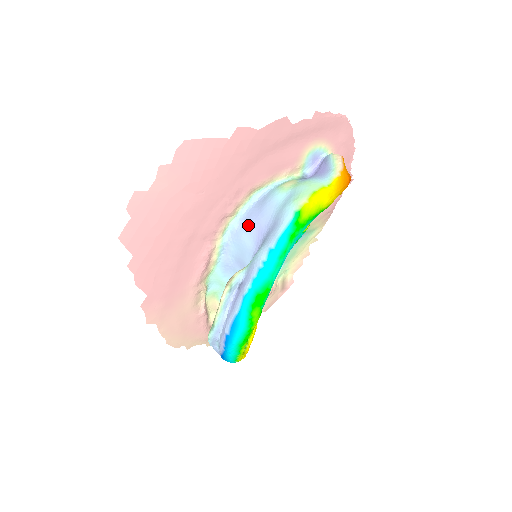
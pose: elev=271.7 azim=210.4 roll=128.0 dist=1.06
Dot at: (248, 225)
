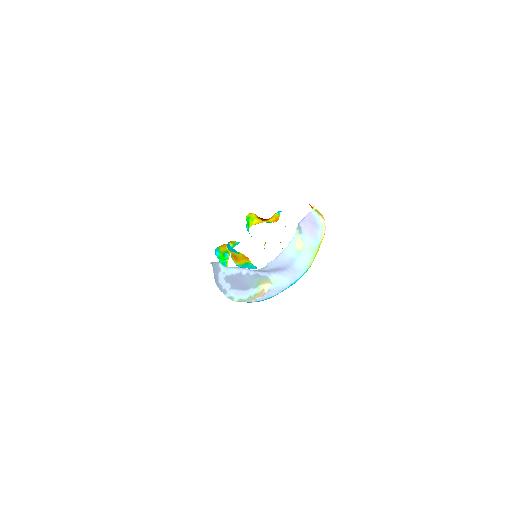
Dot at: (274, 268)
